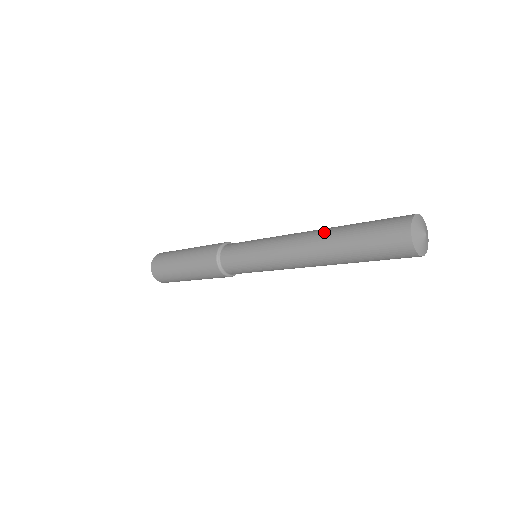
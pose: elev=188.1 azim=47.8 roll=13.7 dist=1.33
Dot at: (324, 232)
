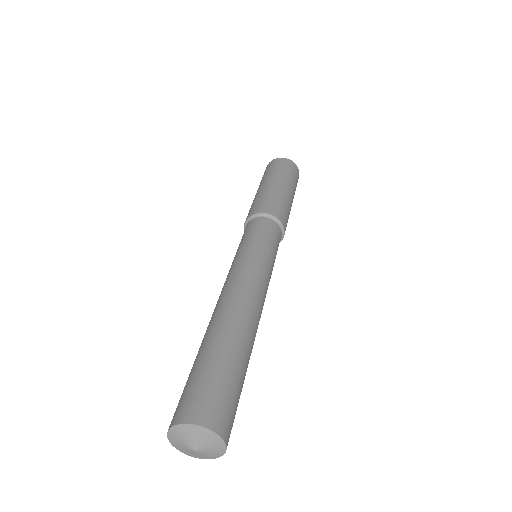
Dot at: (232, 318)
